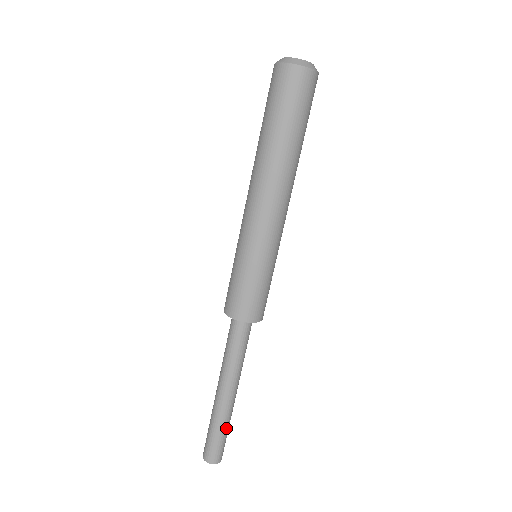
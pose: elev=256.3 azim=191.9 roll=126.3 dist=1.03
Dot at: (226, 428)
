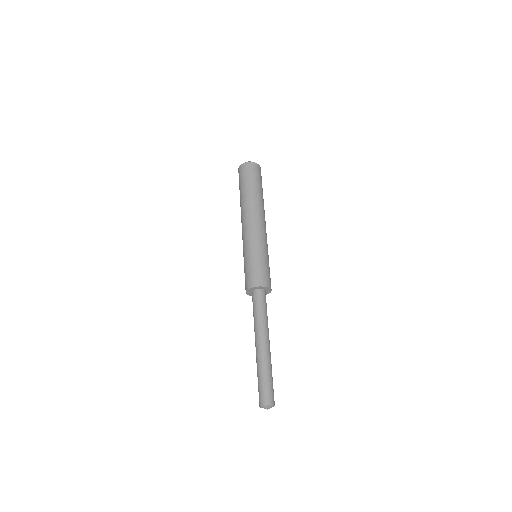
Dot at: occluded
